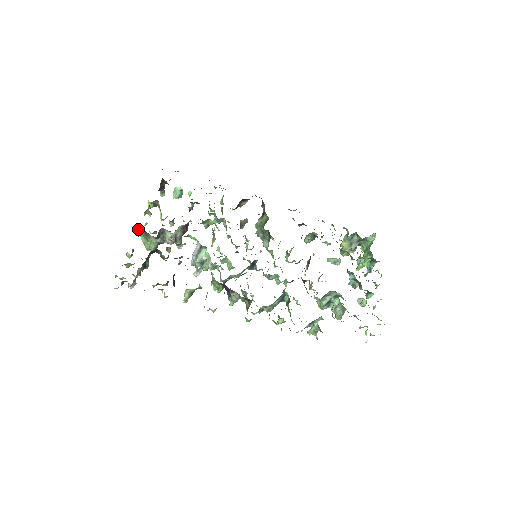
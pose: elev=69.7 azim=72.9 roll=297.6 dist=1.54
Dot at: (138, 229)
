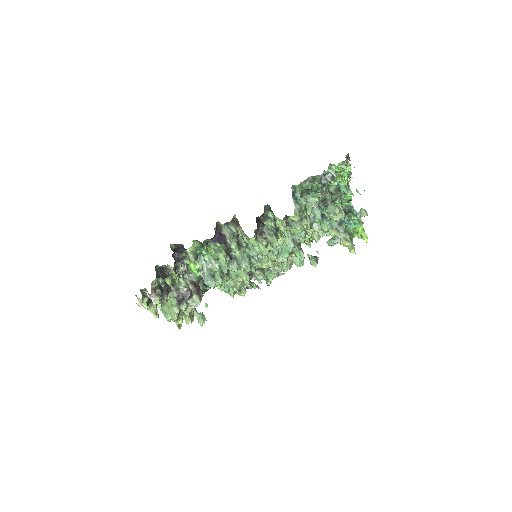
Dot at: occluded
